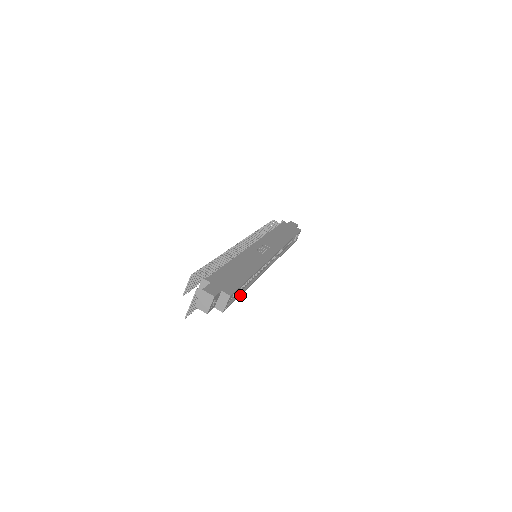
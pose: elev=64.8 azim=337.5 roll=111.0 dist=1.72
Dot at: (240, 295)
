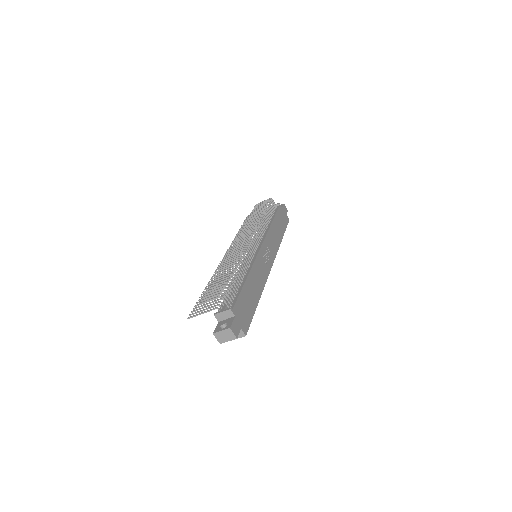
Dot at: occluded
